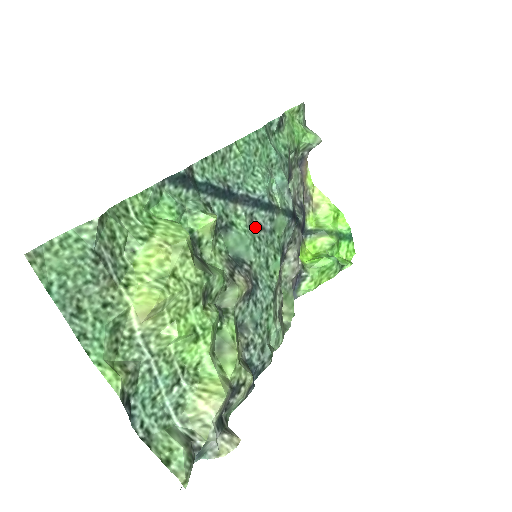
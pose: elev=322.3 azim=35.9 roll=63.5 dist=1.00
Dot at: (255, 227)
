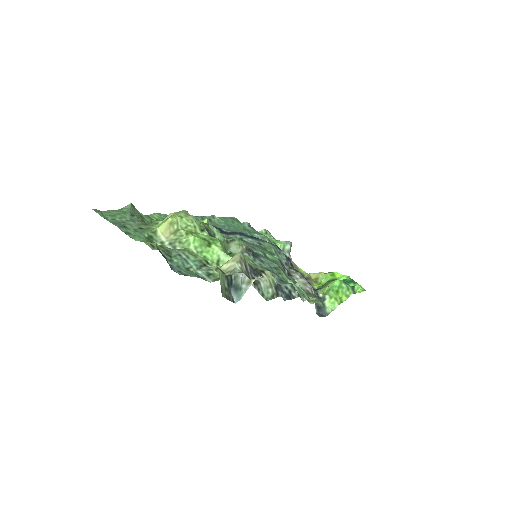
Dot at: occluded
